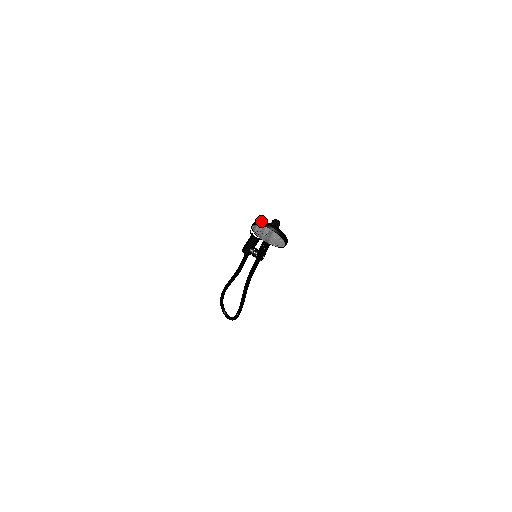
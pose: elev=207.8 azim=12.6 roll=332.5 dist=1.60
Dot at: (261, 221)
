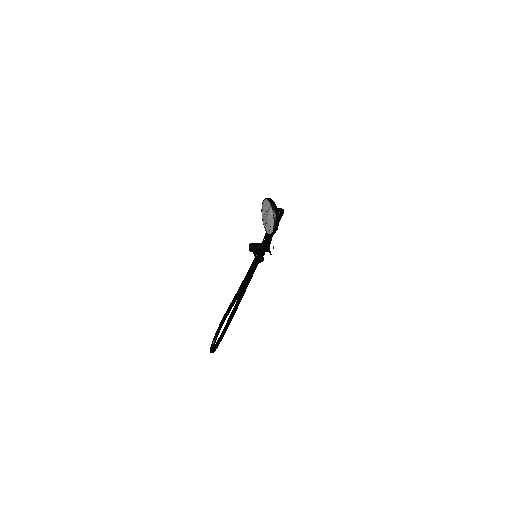
Dot at: occluded
